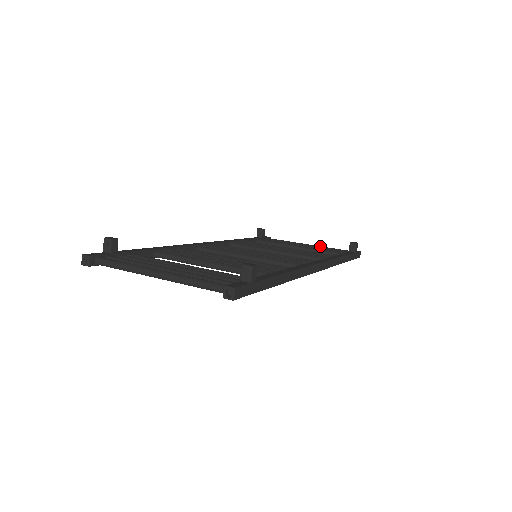
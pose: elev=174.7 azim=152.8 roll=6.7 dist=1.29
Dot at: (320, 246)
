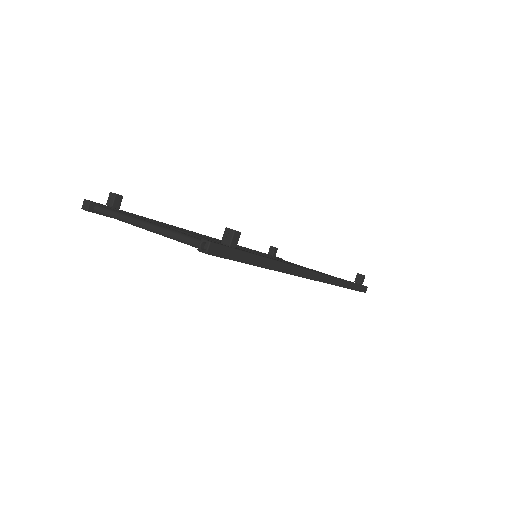
Dot at: occluded
